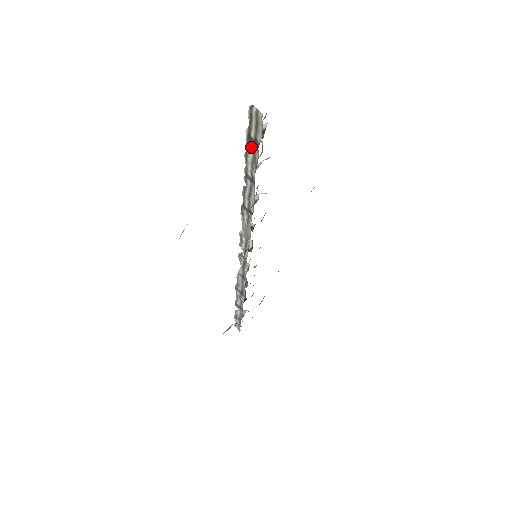
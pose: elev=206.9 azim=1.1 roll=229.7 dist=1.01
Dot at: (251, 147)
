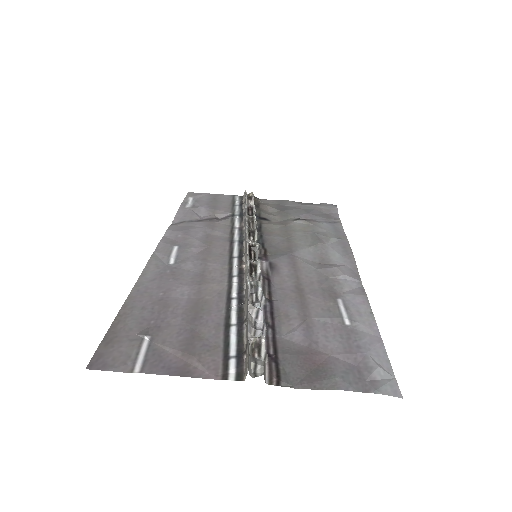
Dot at: (247, 339)
